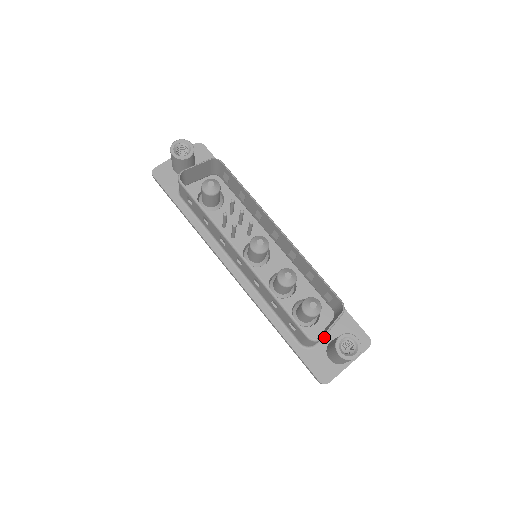
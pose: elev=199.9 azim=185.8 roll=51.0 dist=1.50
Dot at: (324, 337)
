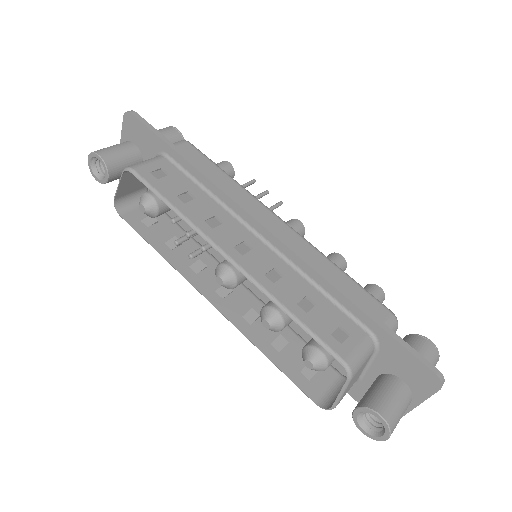
Dot at: (367, 370)
